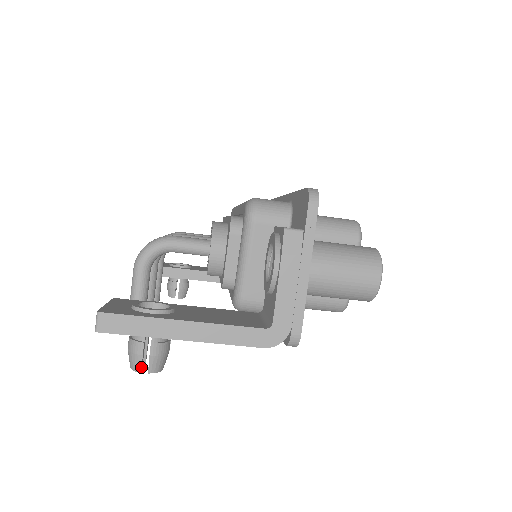
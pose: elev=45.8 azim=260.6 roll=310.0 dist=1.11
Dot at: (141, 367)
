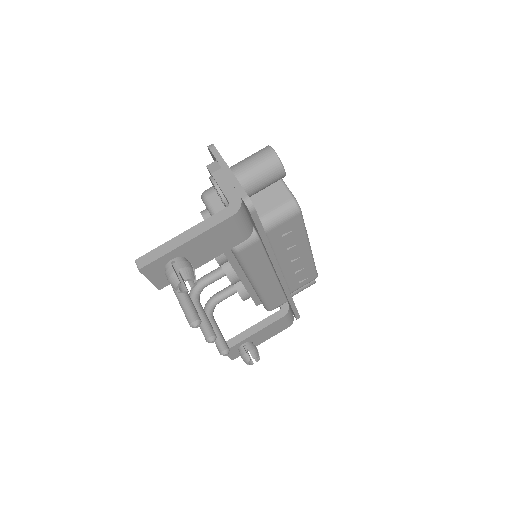
Dot at: (178, 279)
